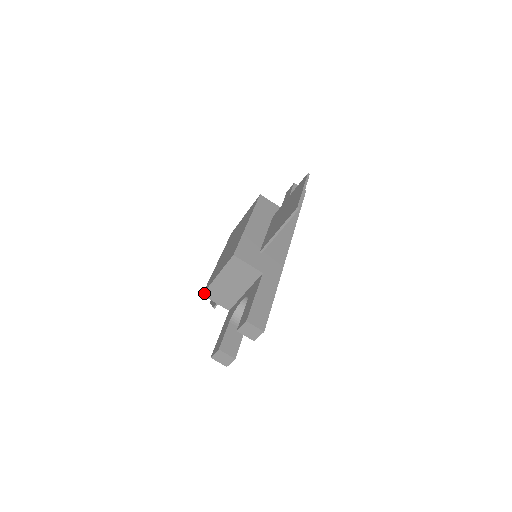
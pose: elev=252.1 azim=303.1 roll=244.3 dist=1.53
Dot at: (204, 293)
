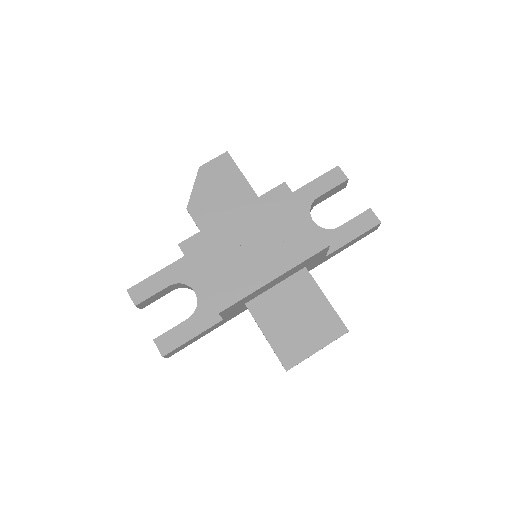
Dot at: (180, 248)
